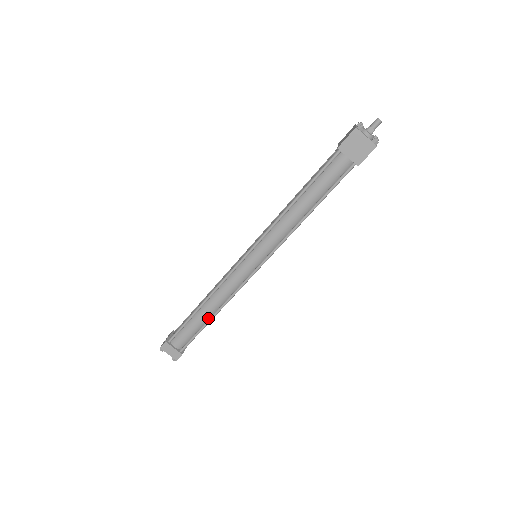
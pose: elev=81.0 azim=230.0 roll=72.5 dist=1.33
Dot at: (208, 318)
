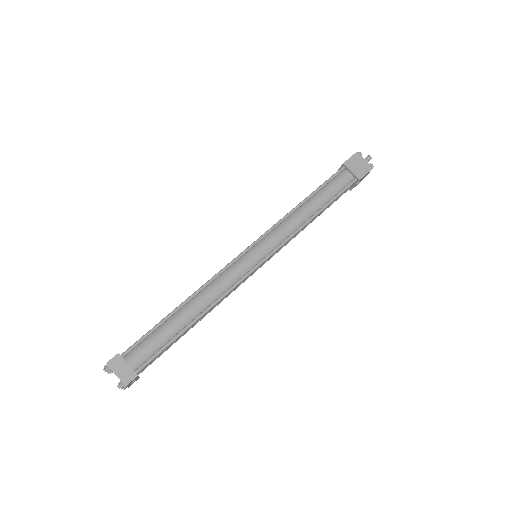
Dot at: (188, 323)
